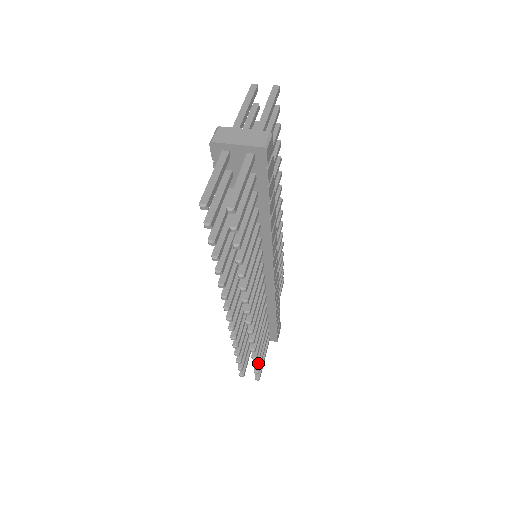
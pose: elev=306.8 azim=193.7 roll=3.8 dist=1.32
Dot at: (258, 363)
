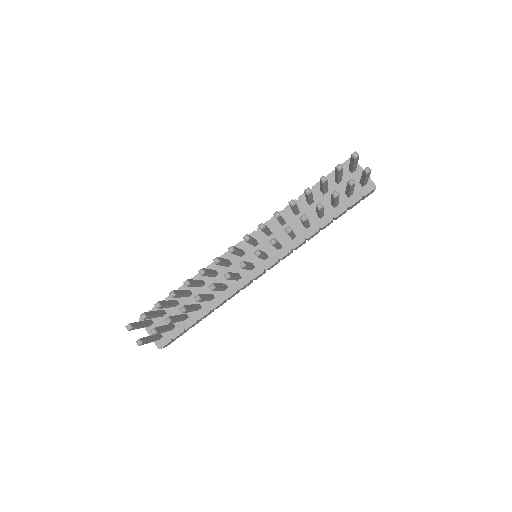
Dot at: (170, 323)
